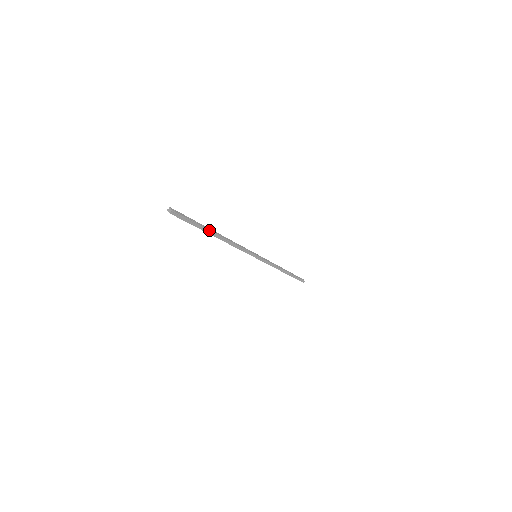
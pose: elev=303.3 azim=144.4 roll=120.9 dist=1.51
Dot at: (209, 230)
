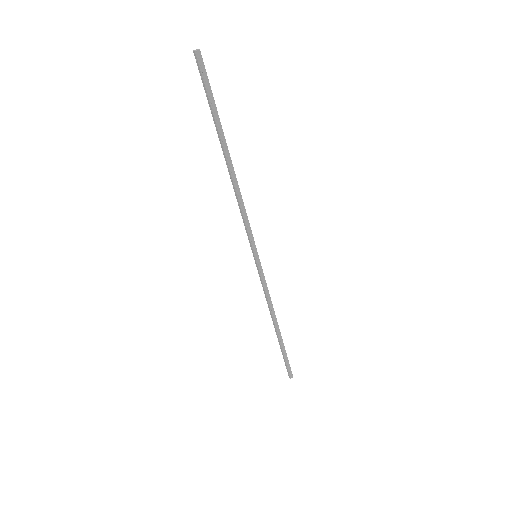
Dot at: (224, 137)
